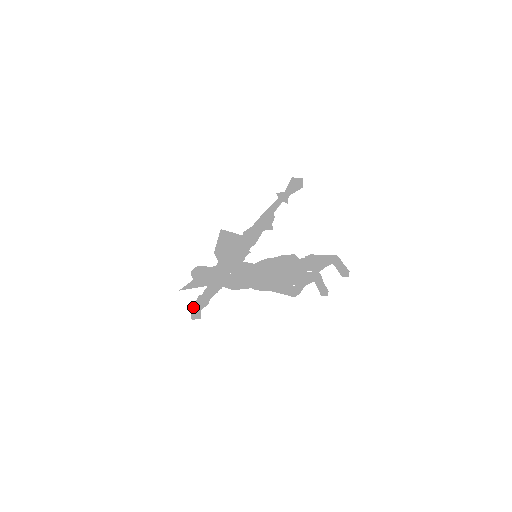
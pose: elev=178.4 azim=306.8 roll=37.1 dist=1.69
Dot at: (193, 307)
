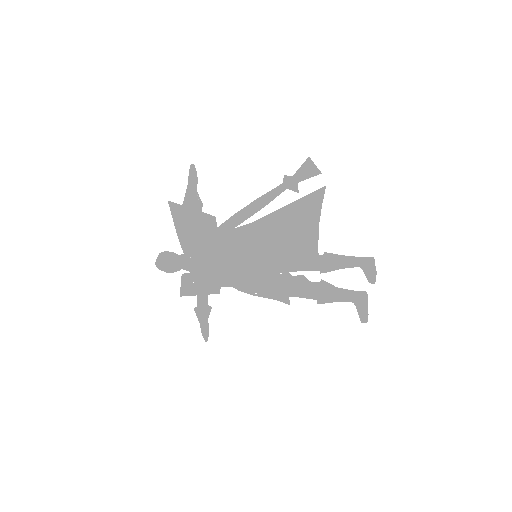
Dot at: occluded
